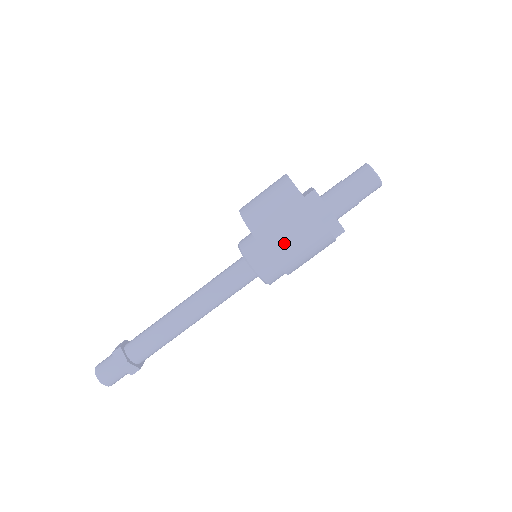
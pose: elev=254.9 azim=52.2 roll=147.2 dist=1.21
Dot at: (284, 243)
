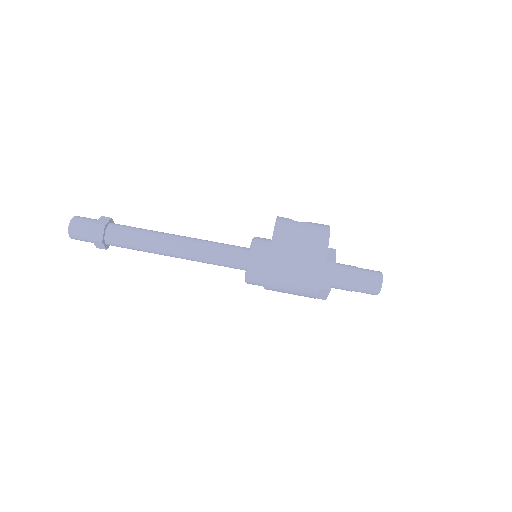
Dot at: (283, 281)
